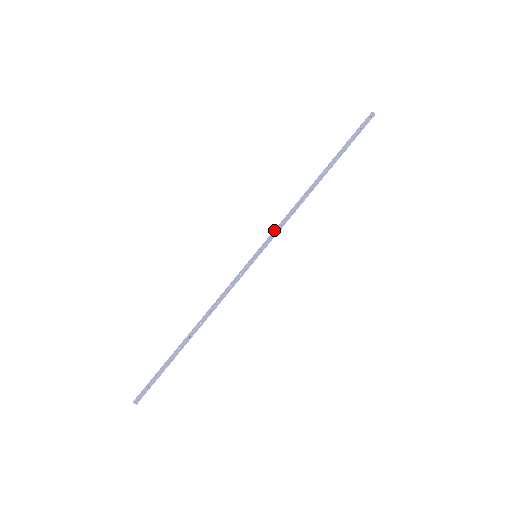
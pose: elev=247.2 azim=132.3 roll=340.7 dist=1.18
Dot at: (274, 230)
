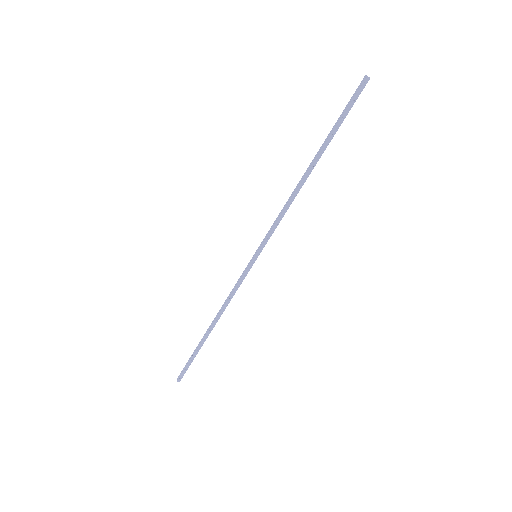
Dot at: (270, 229)
